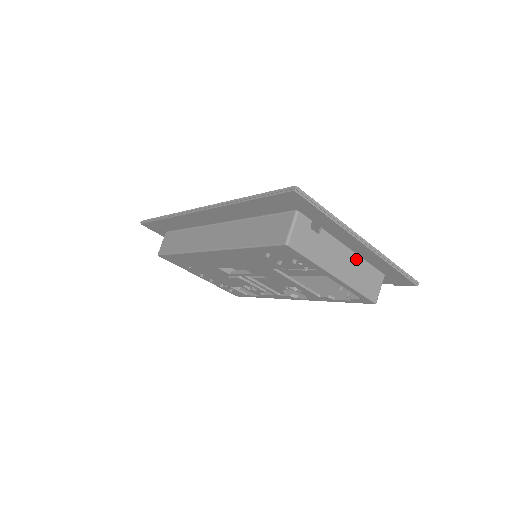
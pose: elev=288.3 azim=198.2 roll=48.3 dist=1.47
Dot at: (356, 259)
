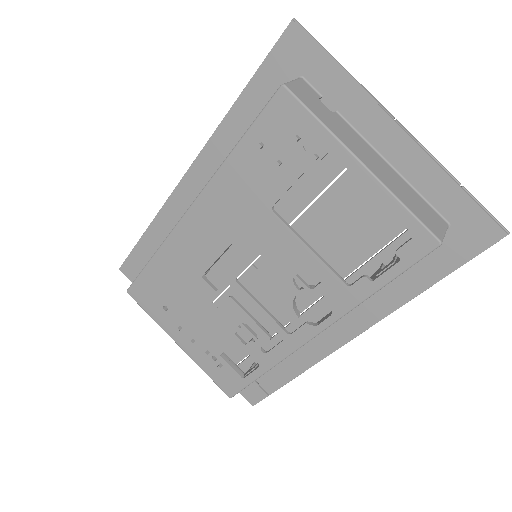
Dot at: (394, 173)
